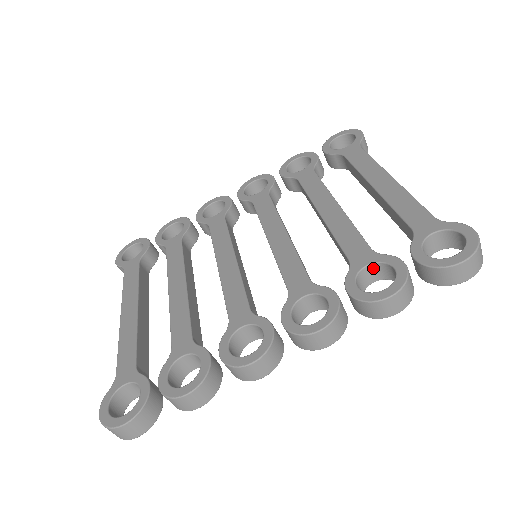
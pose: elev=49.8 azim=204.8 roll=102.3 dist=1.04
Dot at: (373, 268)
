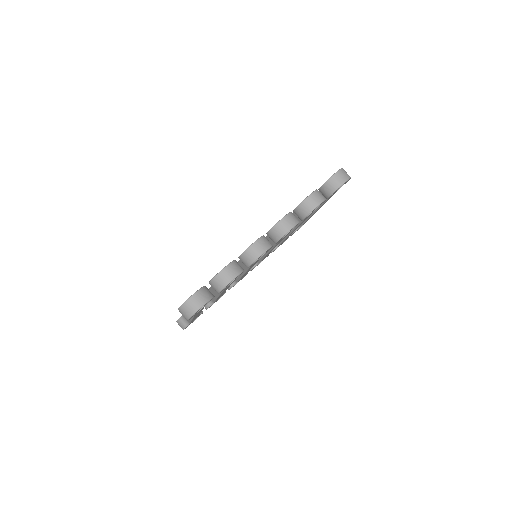
Dot at: occluded
